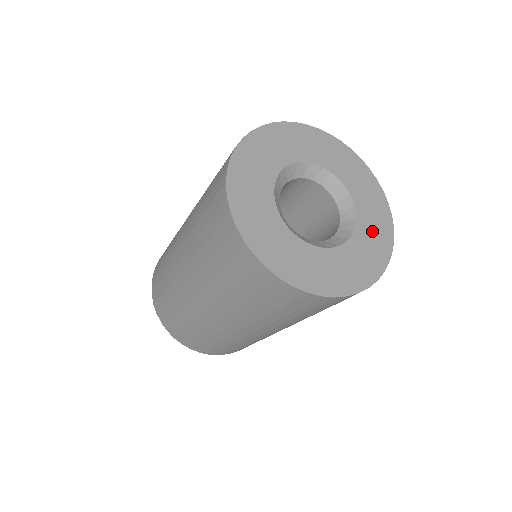
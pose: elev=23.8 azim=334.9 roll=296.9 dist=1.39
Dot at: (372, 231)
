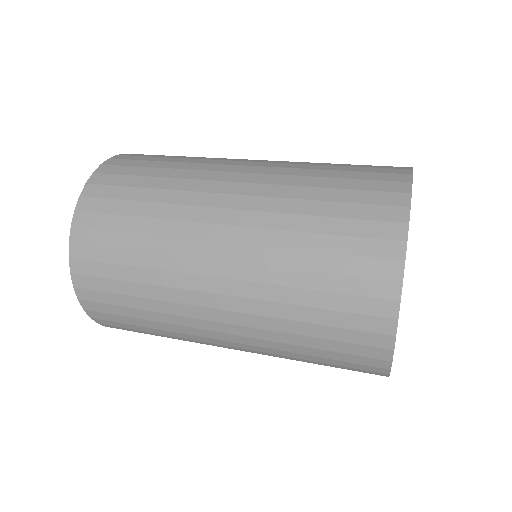
Dot at: occluded
